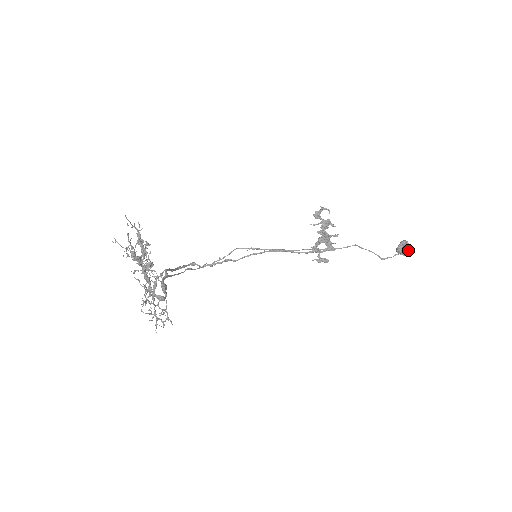
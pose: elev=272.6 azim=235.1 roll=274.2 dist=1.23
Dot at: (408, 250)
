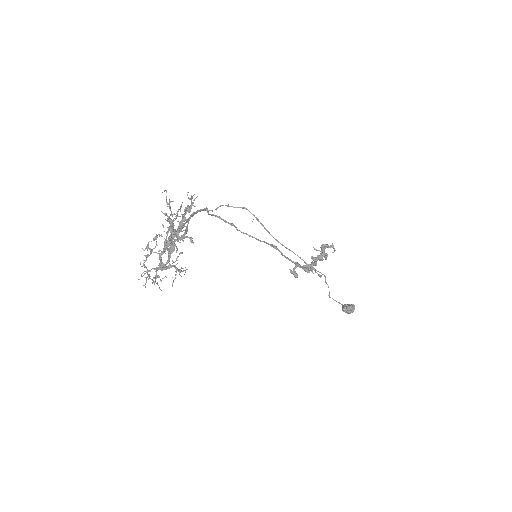
Dot at: (349, 313)
